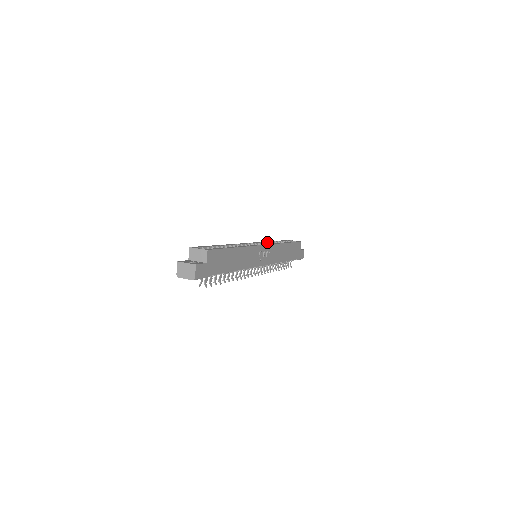
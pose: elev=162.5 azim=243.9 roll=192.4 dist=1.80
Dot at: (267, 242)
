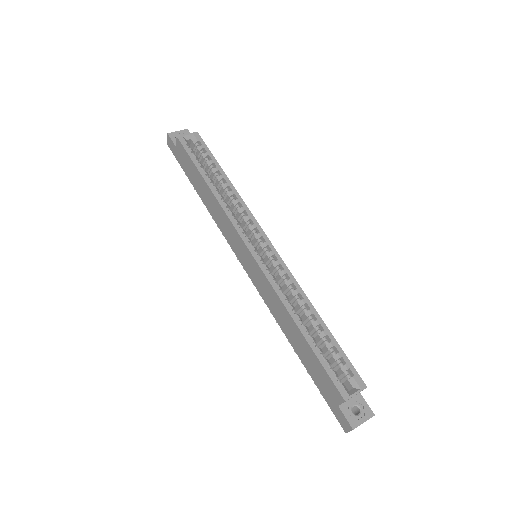
Dot at: (226, 207)
